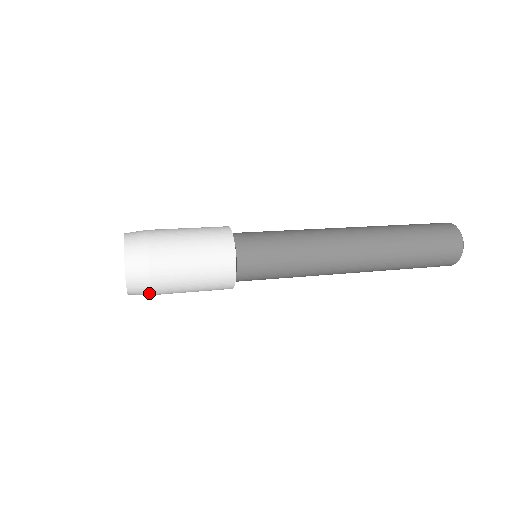
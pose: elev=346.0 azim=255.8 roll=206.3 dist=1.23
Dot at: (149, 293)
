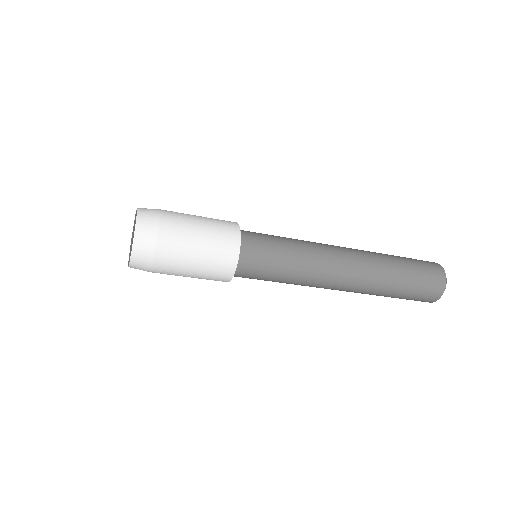
Dot at: (154, 251)
